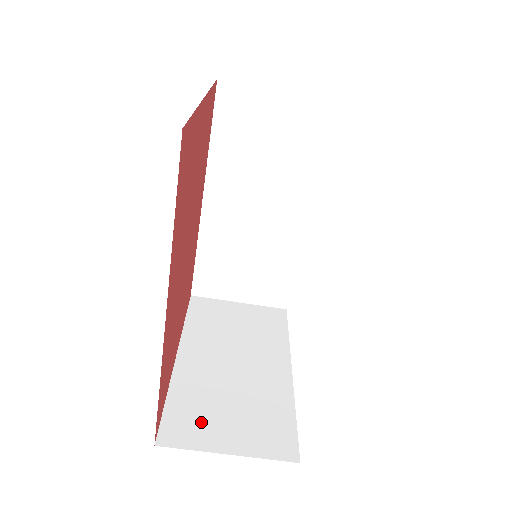
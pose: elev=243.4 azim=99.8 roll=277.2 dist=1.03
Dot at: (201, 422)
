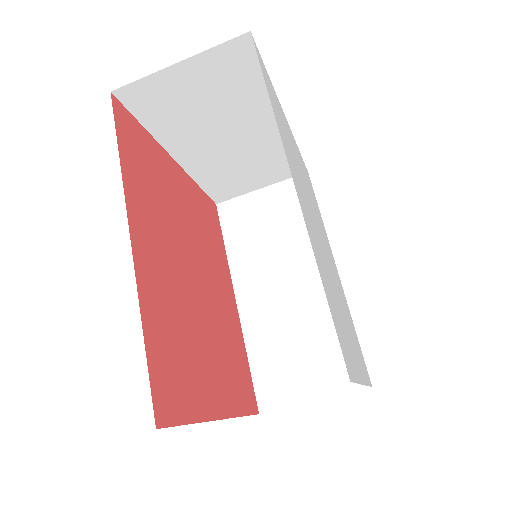
Dot at: occluded
